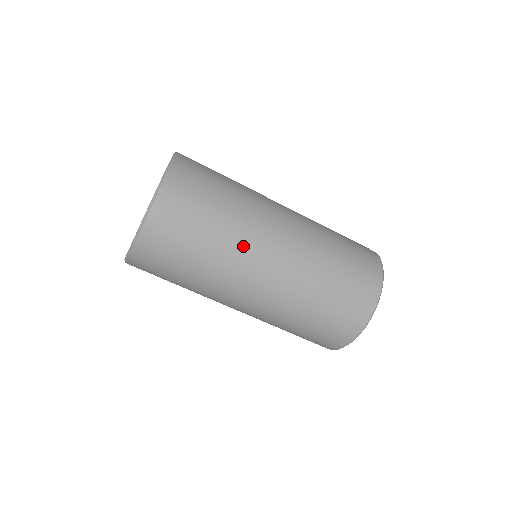
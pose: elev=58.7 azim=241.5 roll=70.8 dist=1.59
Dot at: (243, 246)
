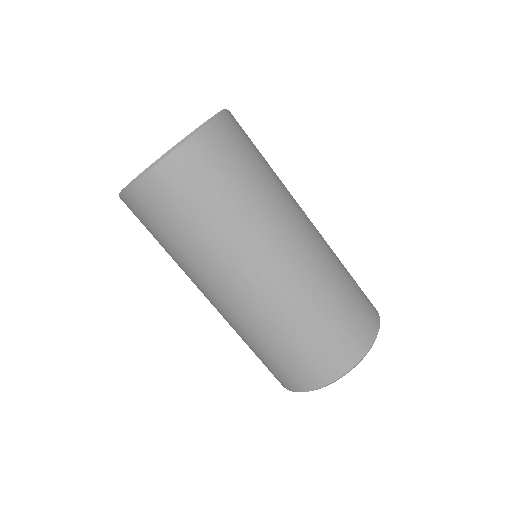
Dot at: (289, 193)
